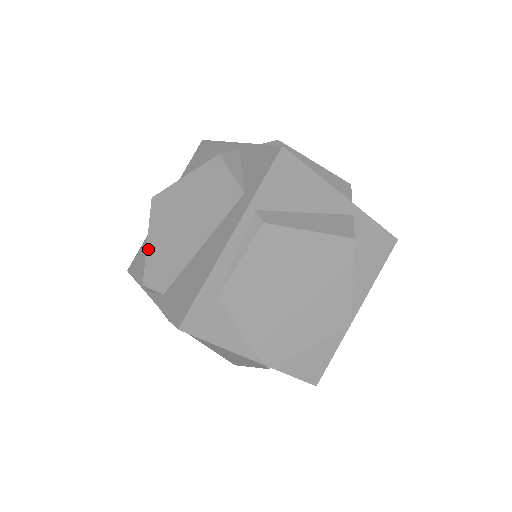
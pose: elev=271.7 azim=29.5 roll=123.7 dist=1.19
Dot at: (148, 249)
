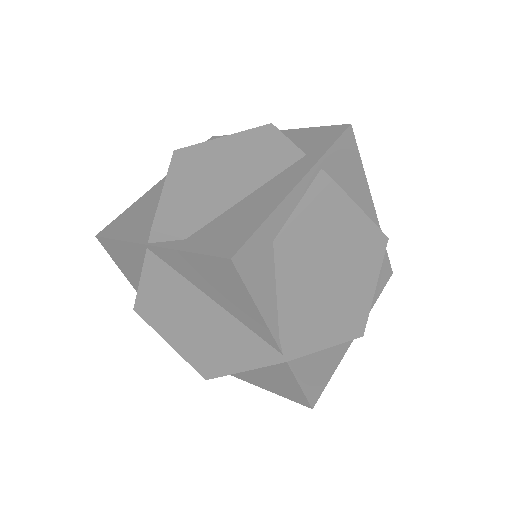
Dot at: (164, 195)
